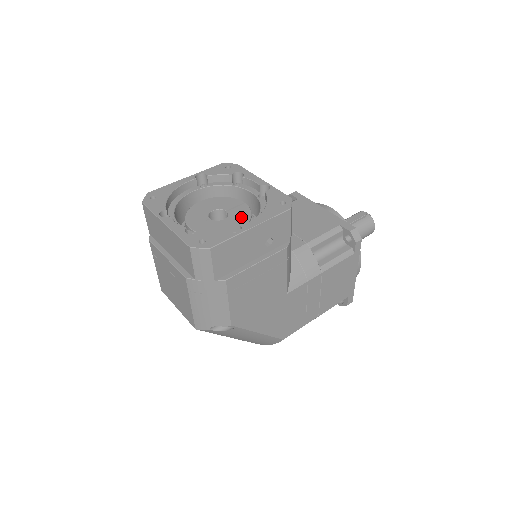
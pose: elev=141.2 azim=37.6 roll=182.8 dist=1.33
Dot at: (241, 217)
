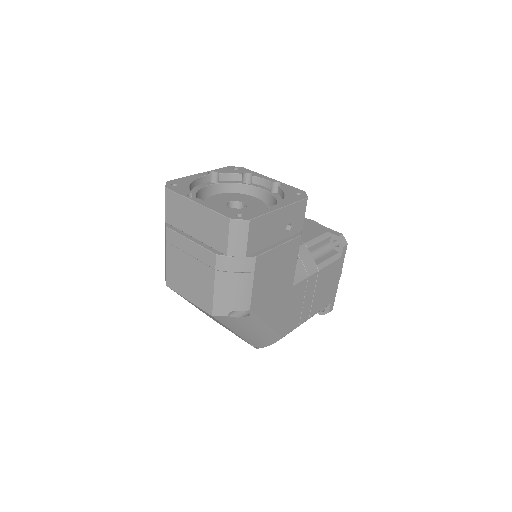
Dot at: (258, 207)
